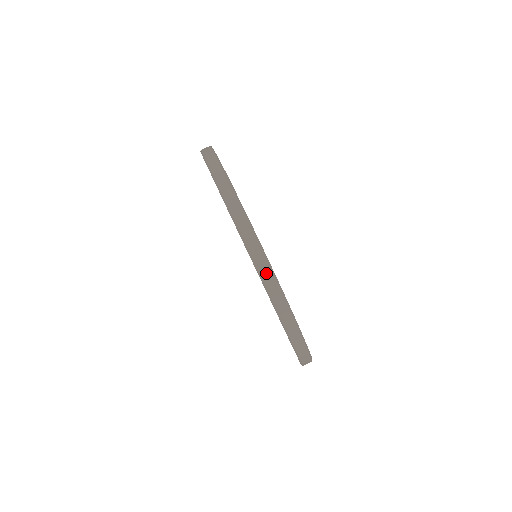
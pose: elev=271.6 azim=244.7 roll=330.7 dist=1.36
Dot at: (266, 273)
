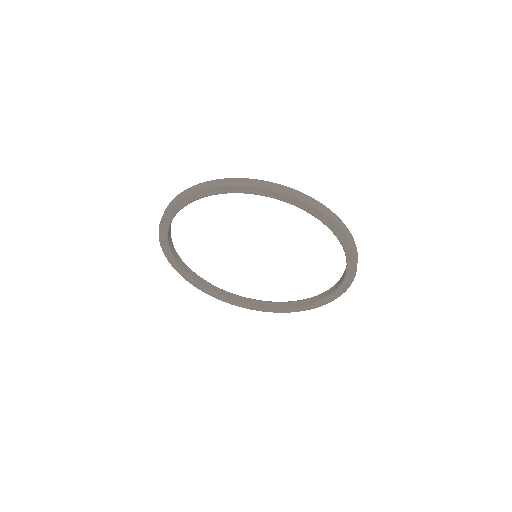
Dot at: (240, 181)
